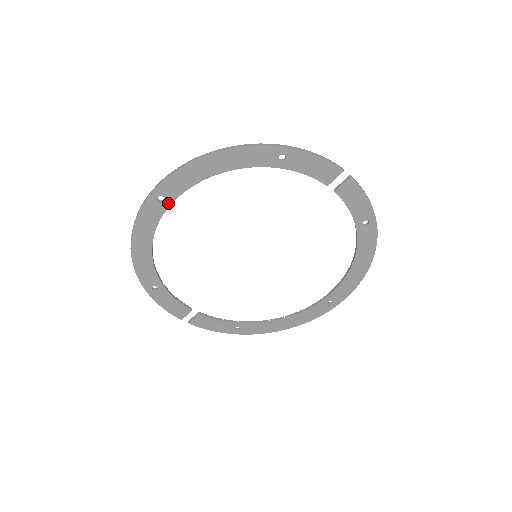
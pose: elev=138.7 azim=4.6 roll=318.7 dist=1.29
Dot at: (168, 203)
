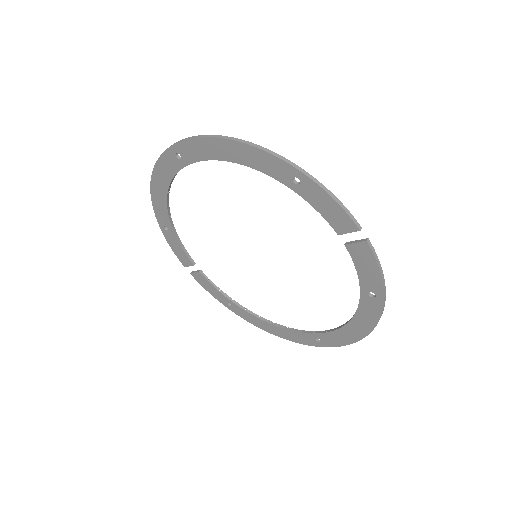
Dot at: (184, 163)
